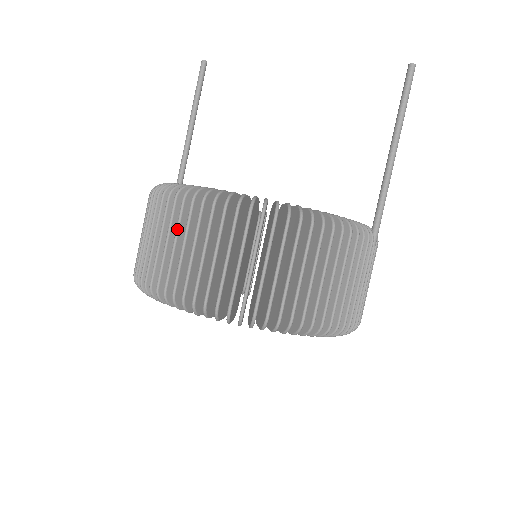
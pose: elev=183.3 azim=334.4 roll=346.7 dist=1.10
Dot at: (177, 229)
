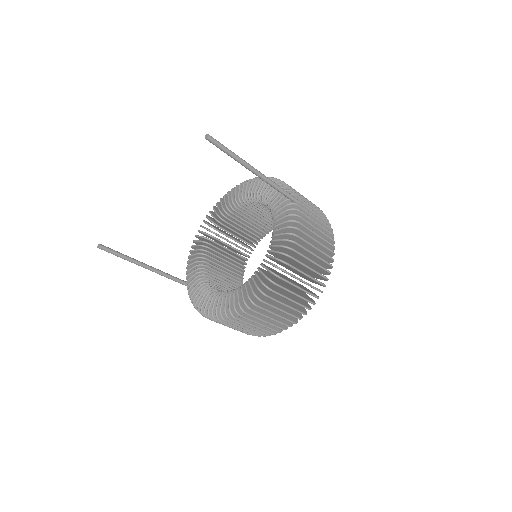
Dot at: (254, 322)
